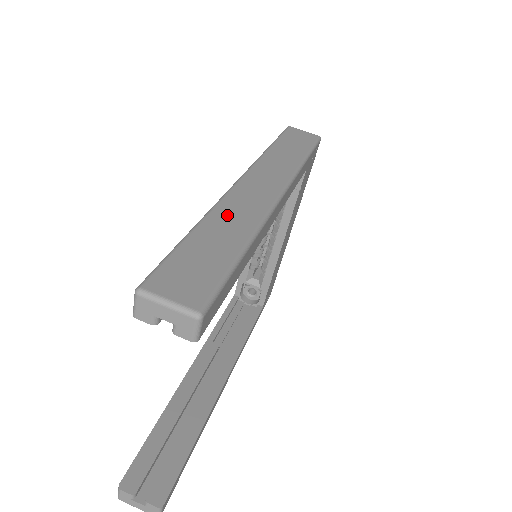
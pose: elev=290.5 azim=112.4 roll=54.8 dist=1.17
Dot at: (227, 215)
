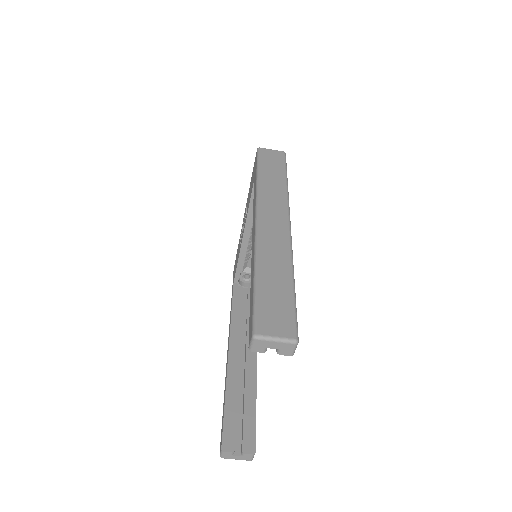
Dot at: (268, 257)
